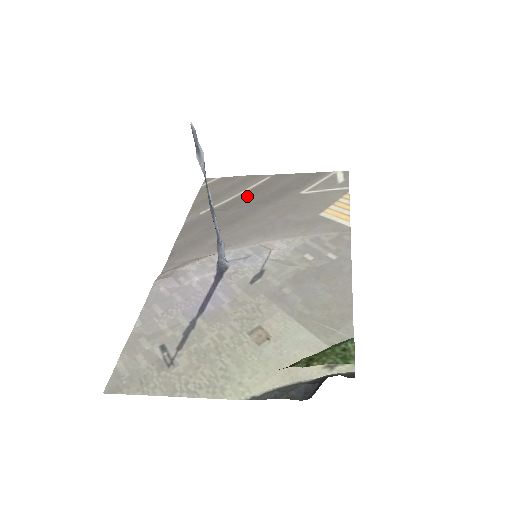
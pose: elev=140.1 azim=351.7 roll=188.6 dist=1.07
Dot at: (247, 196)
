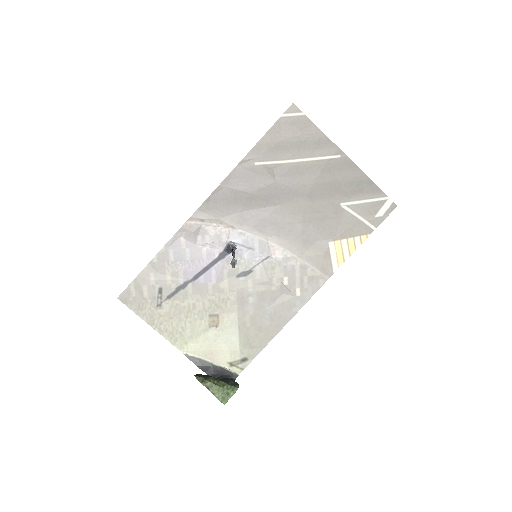
Dot at: (303, 170)
